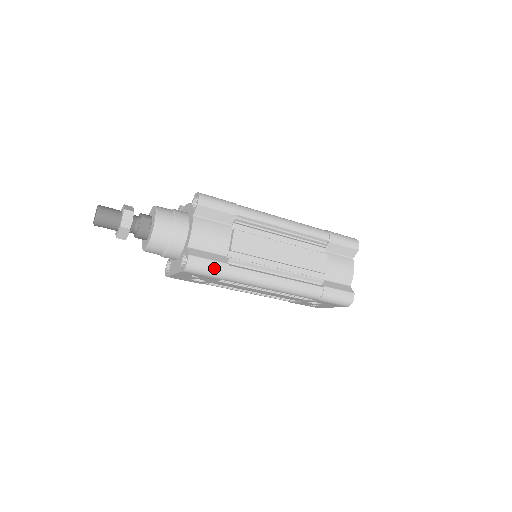
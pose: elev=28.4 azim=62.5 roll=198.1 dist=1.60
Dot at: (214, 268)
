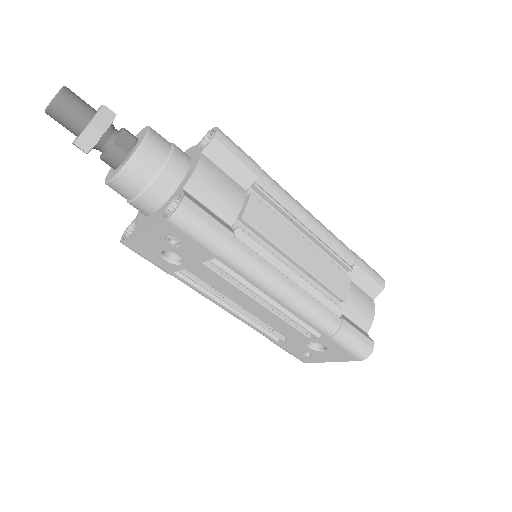
Dot at: (214, 231)
